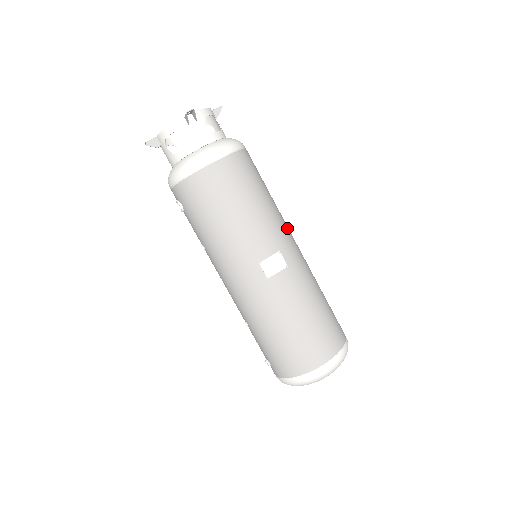
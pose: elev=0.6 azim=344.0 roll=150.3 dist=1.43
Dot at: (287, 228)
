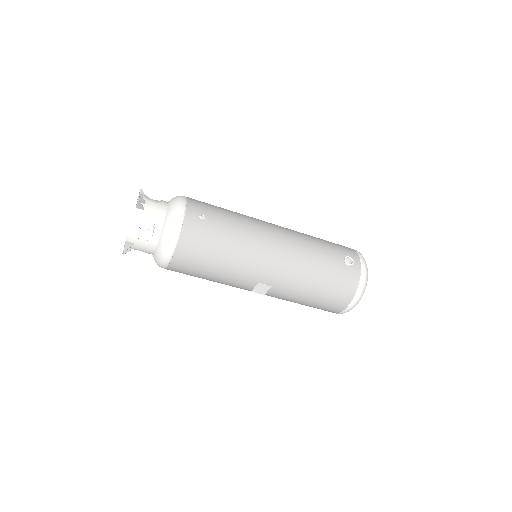
Dot at: (258, 254)
